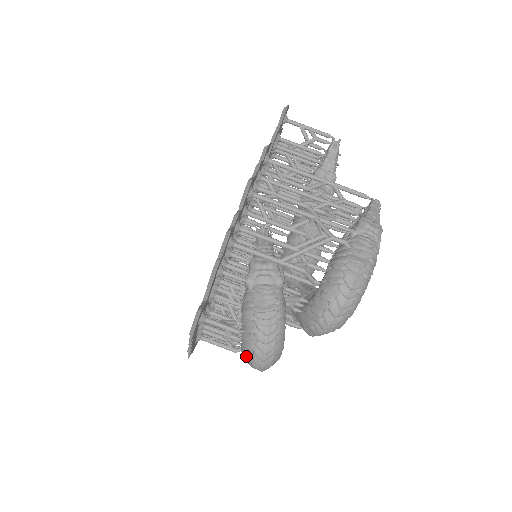
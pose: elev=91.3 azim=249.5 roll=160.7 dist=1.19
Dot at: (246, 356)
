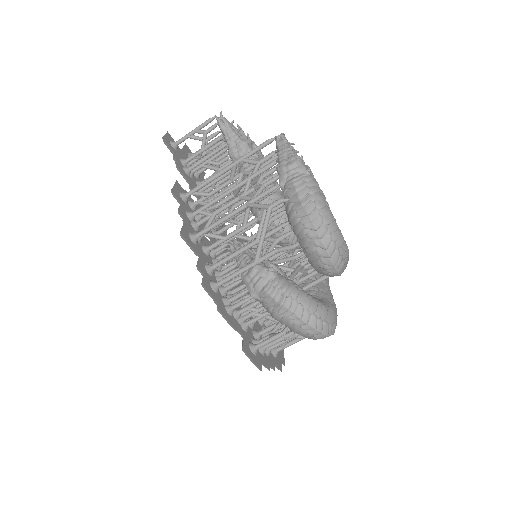
Dot at: occluded
